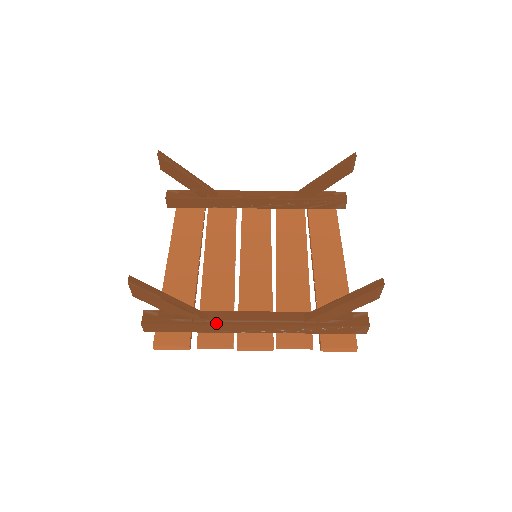
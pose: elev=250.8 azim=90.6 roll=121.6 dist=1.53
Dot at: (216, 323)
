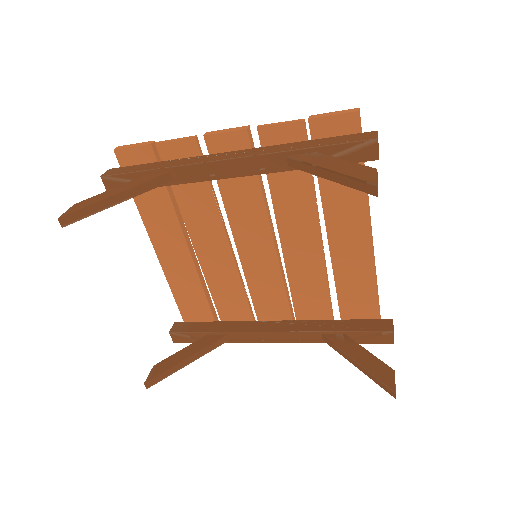
Dot at: (238, 342)
